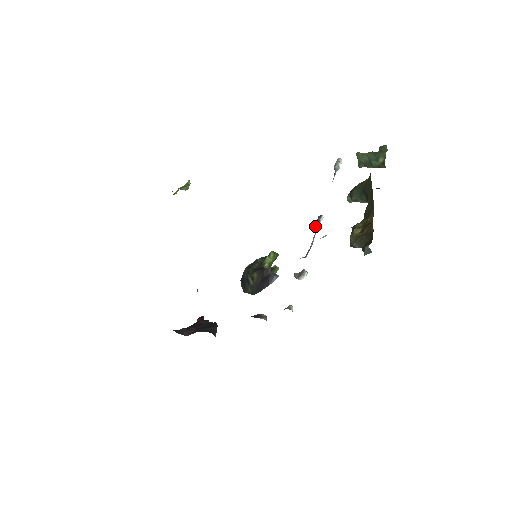
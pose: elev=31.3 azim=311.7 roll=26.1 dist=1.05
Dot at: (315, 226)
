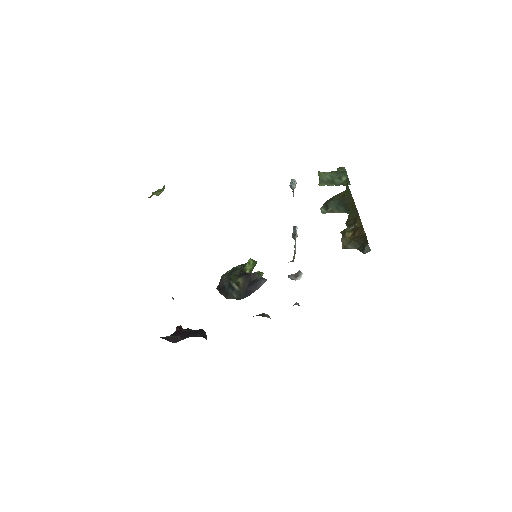
Dot at: (293, 234)
